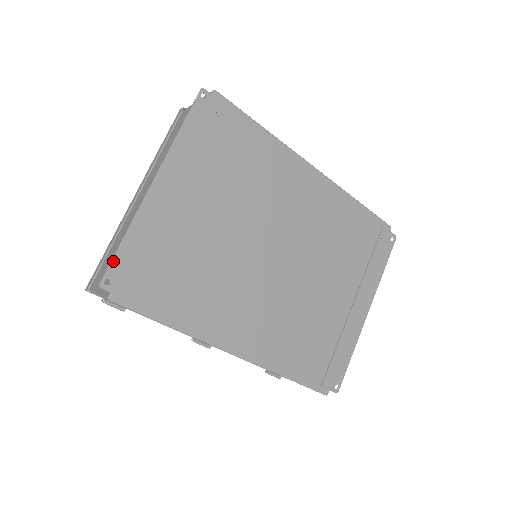
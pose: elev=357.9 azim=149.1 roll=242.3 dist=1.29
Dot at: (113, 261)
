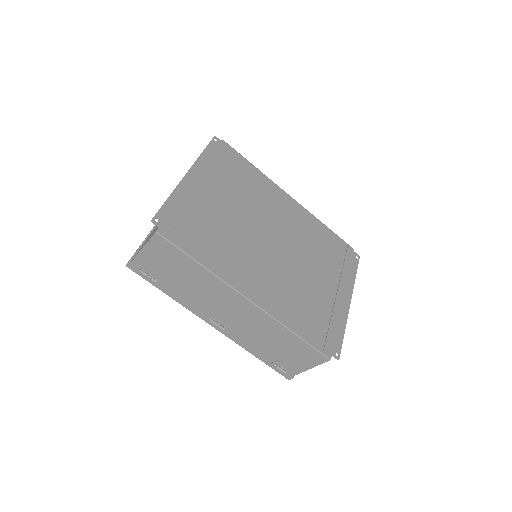
Dot at: (161, 209)
